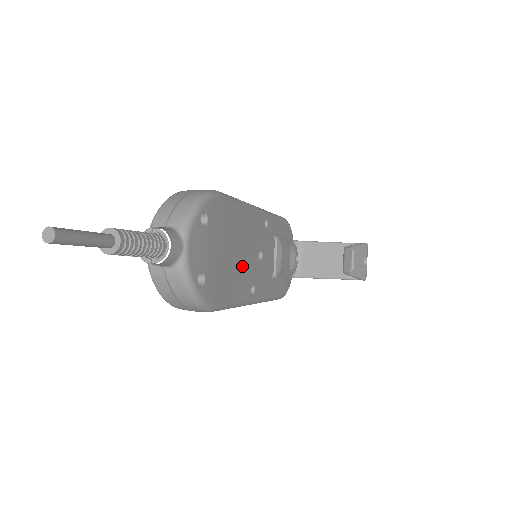
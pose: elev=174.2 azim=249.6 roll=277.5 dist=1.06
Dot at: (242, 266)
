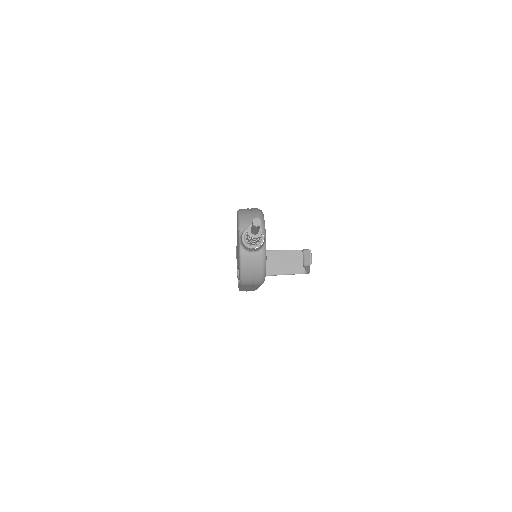
Dot at: occluded
